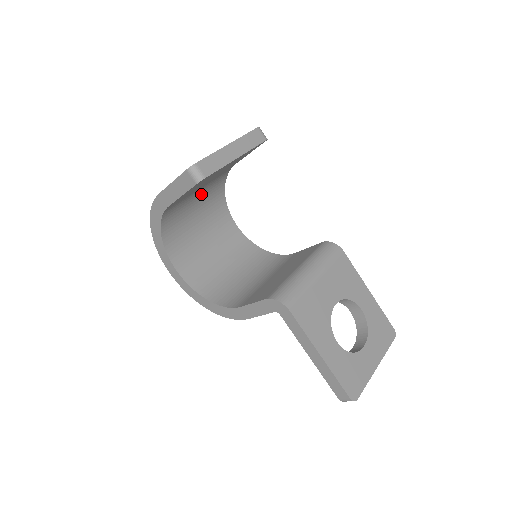
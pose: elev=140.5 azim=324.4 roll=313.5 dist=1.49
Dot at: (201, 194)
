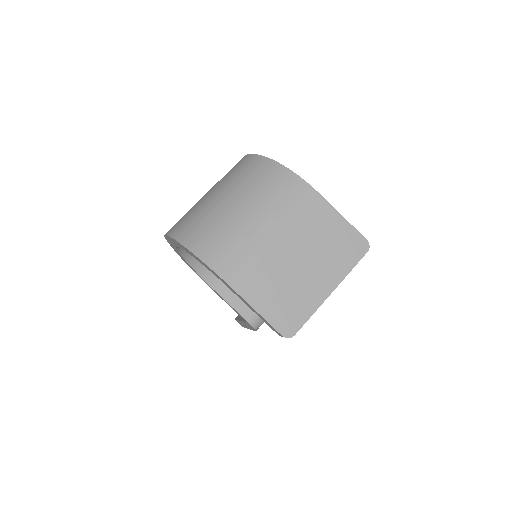
Dot at: occluded
